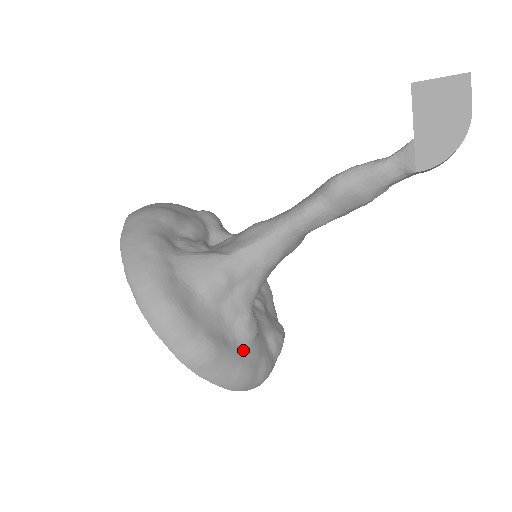
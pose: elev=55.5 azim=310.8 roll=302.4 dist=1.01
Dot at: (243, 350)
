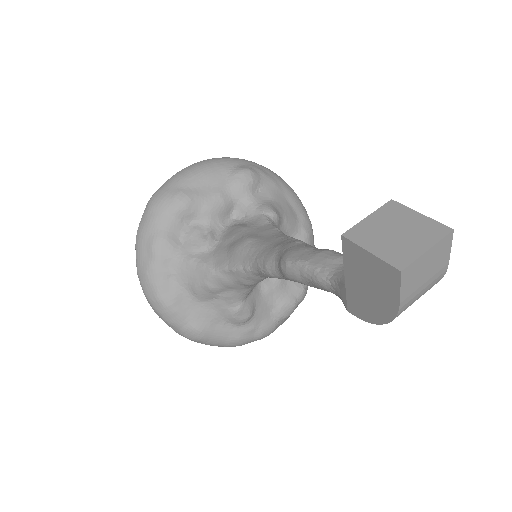
Dot at: (234, 328)
